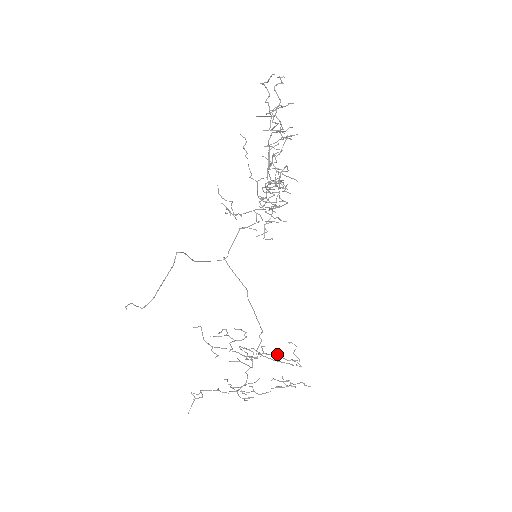
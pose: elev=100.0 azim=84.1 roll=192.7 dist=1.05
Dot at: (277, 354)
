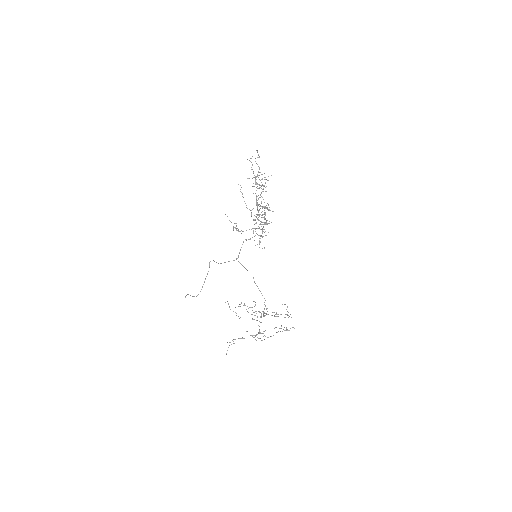
Dot at: (276, 312)
